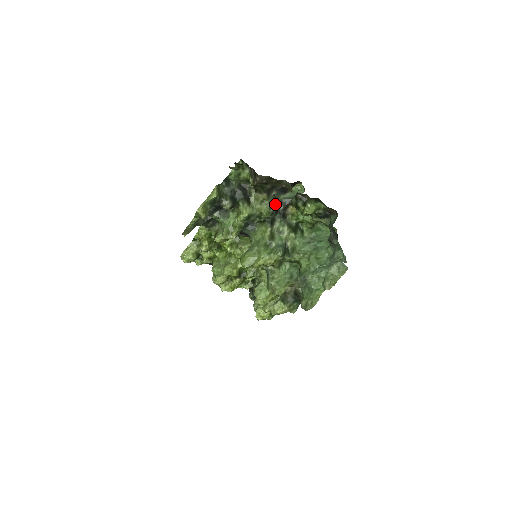
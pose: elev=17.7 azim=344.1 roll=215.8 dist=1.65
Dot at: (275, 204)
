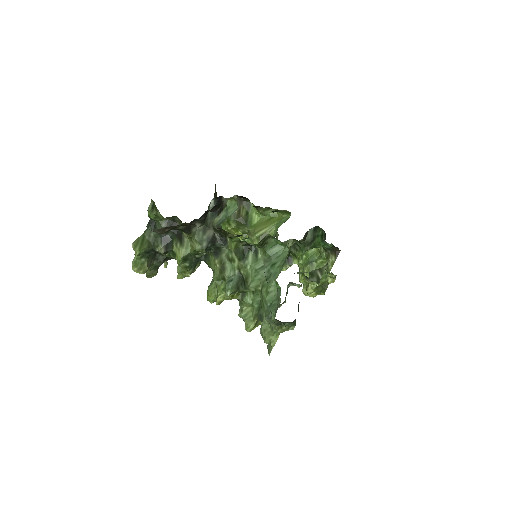
Dot at: (207, 235)
